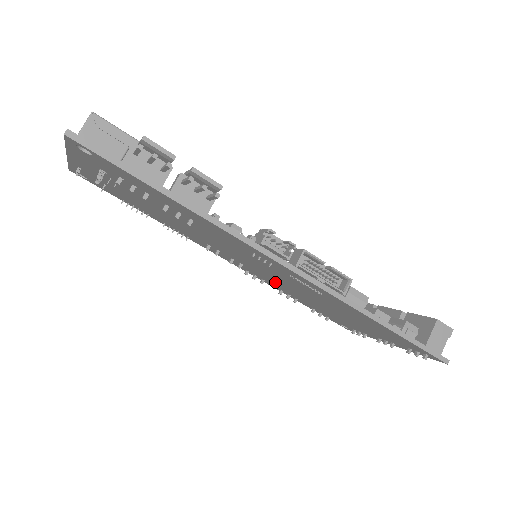
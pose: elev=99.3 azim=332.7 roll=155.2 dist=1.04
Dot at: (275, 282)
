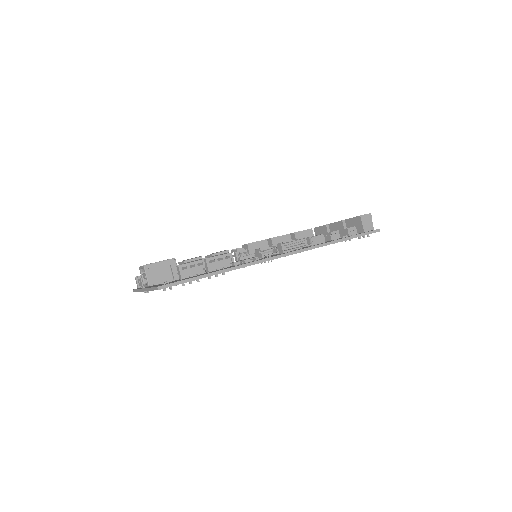
Dot at: occluded
